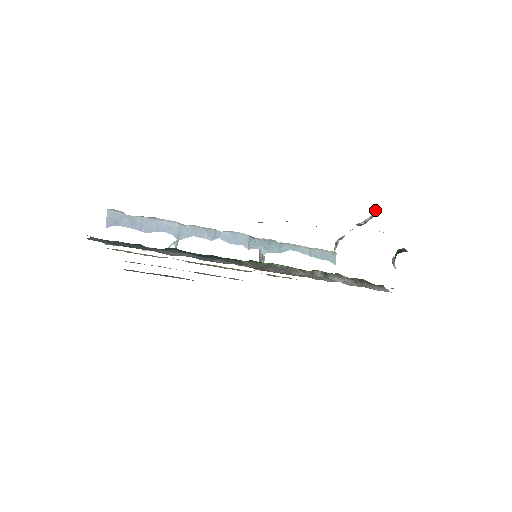
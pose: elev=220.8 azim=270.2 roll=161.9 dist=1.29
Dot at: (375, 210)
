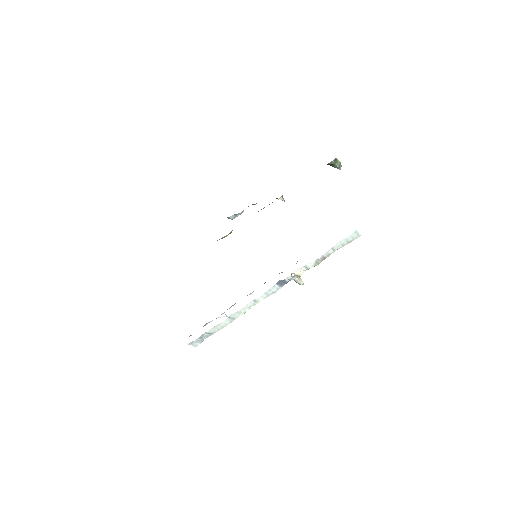
Dot at: occluded
